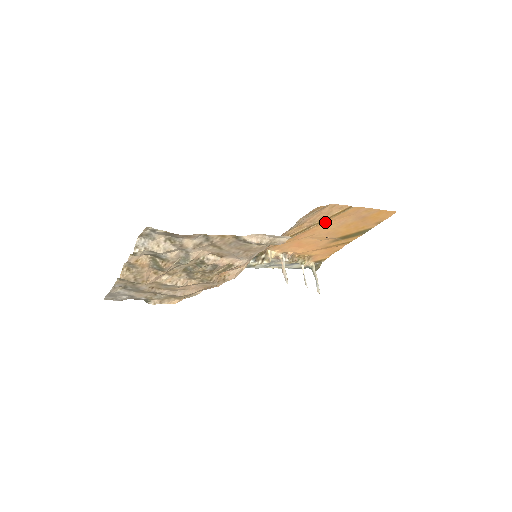
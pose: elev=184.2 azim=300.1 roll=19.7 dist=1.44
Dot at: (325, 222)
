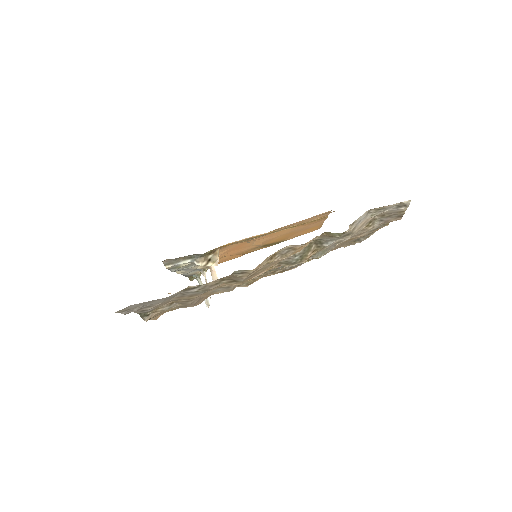
Dot at: (293, 227)
